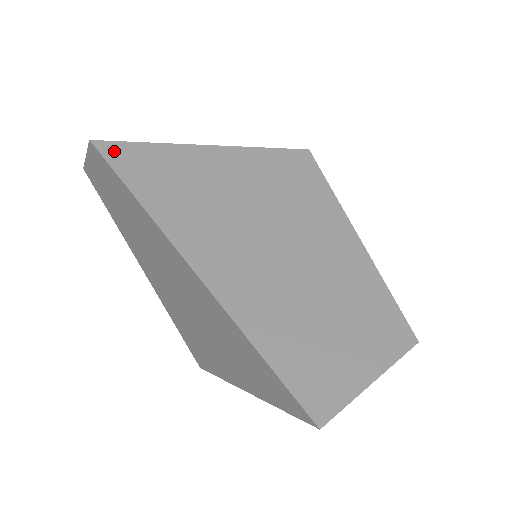
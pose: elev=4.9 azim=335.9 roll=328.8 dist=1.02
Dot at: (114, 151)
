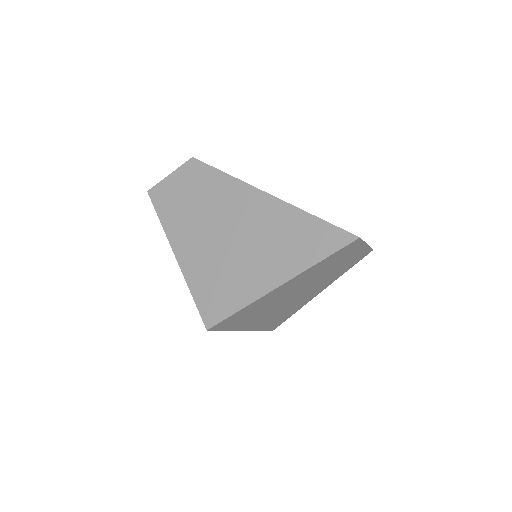
Dot at: occluded
